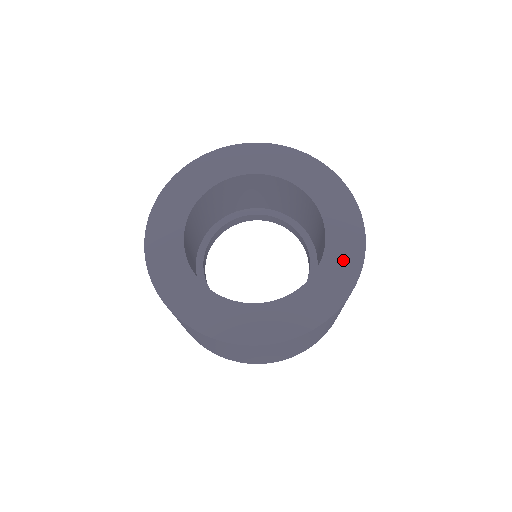
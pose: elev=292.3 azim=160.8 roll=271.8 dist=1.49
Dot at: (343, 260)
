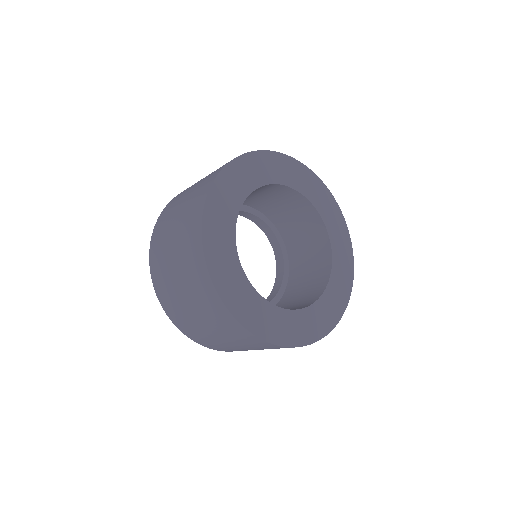
Dot at: (343, 251)
